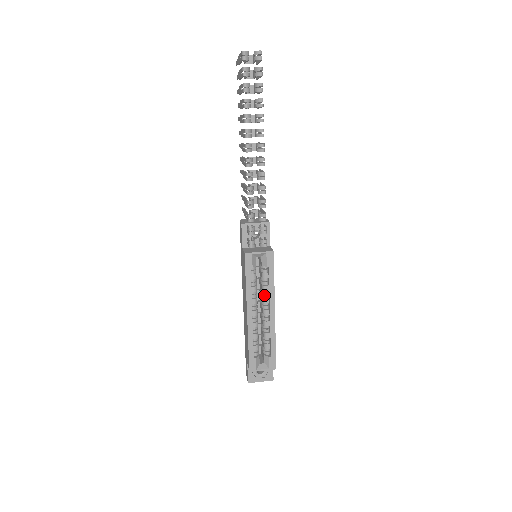
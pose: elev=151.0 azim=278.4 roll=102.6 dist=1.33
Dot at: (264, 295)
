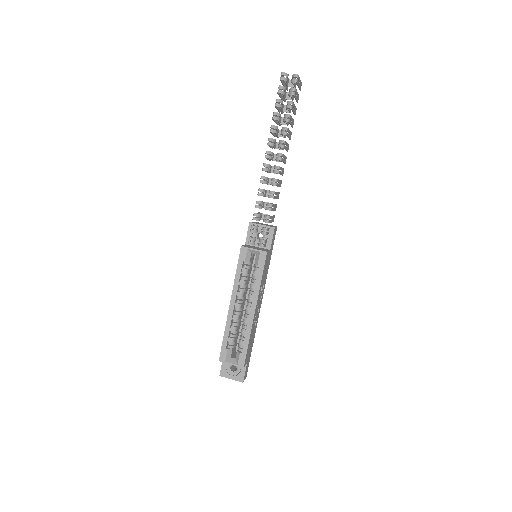
Dot at: (250, 292)
